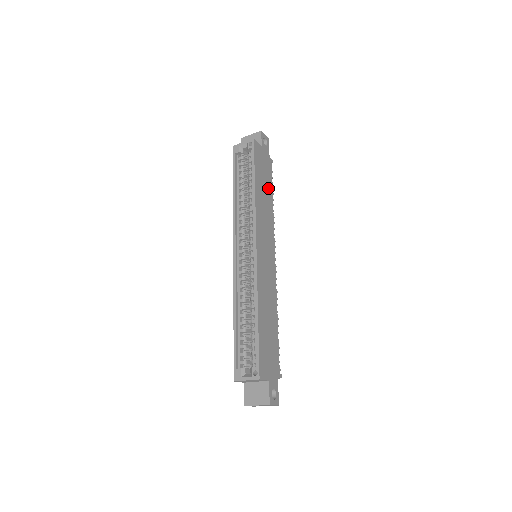
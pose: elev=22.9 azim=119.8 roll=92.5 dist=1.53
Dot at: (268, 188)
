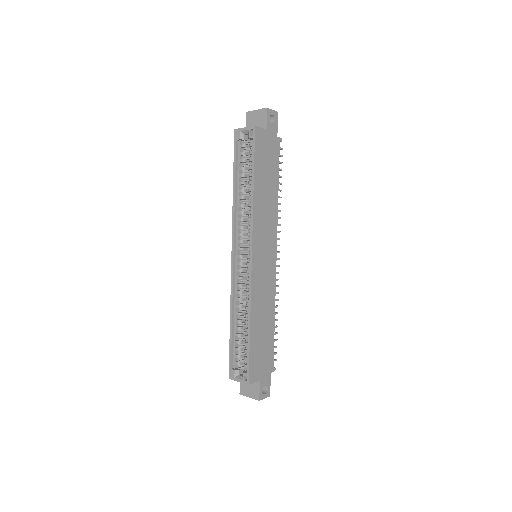
Dot at: (272, 178)
